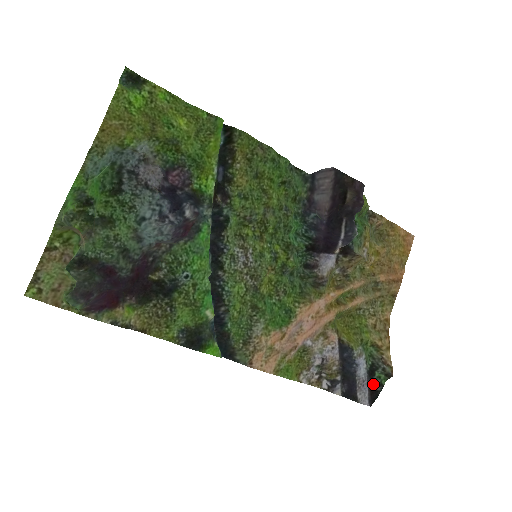
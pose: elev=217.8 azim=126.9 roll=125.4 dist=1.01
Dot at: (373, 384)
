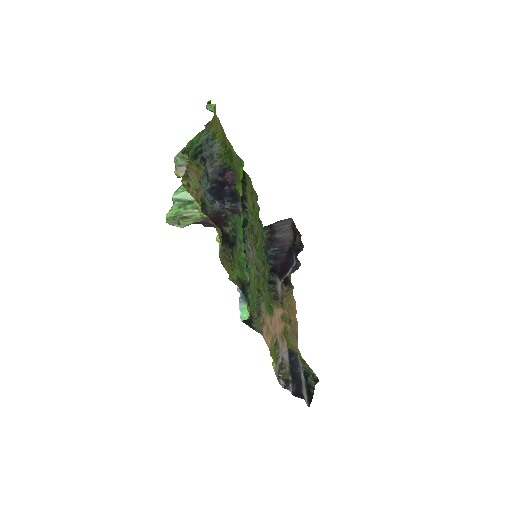
Dot at: (309, 387)
